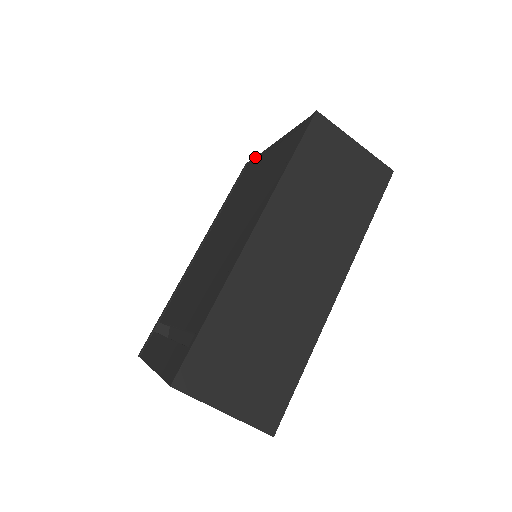
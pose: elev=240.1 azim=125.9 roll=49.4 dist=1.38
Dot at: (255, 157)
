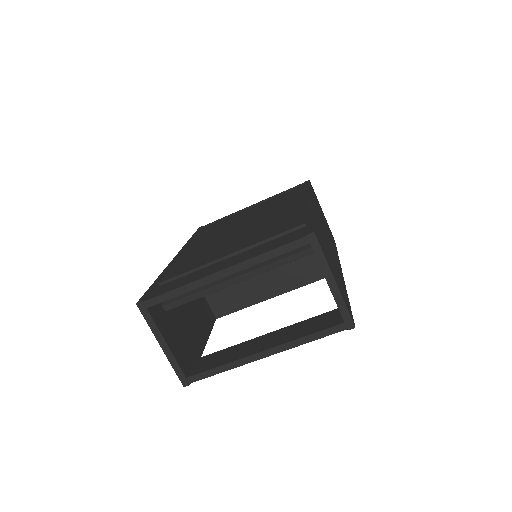
Dot at: (219, 219)
